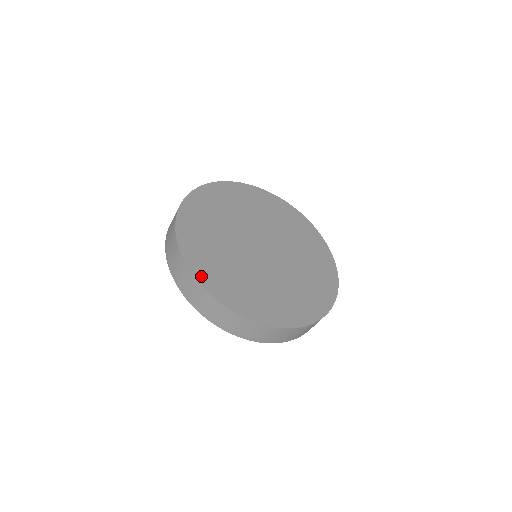
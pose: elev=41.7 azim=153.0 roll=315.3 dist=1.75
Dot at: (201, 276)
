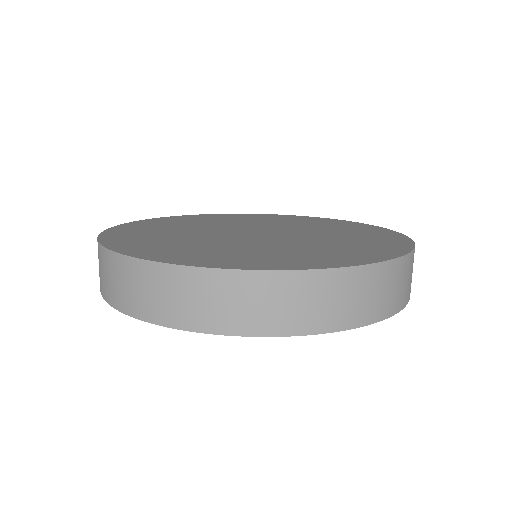
Dot at: (185, 261)
